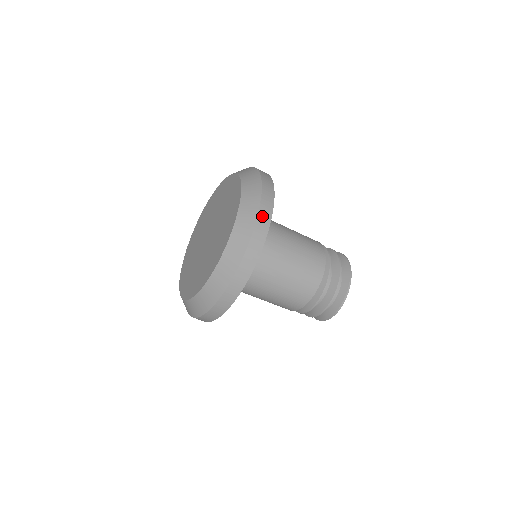
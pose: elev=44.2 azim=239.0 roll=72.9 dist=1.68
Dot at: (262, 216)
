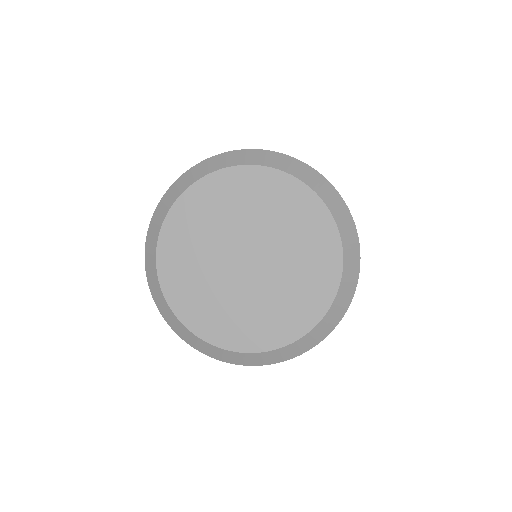
Dot at: (359, 269)
